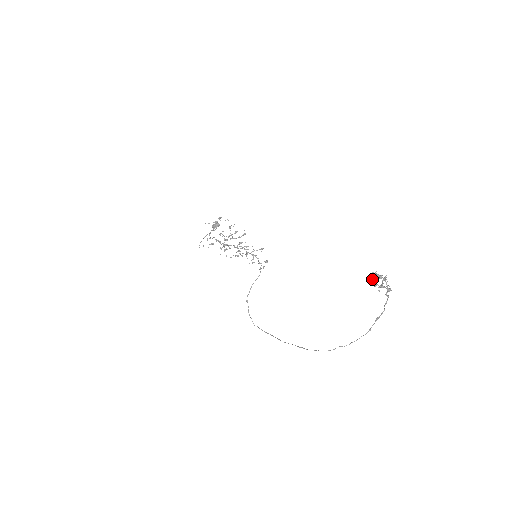
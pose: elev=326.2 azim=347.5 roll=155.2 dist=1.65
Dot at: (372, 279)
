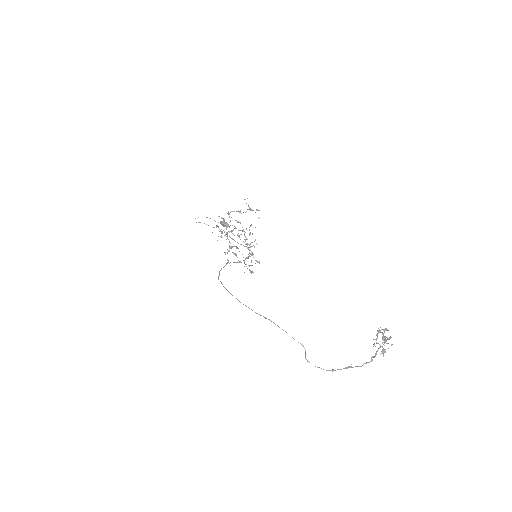
Dot at: (380, 330)
